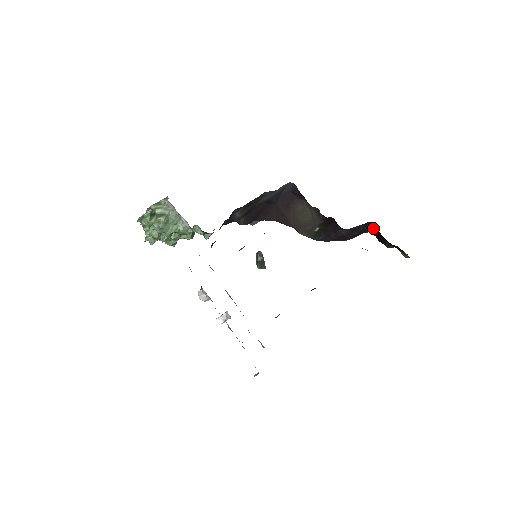
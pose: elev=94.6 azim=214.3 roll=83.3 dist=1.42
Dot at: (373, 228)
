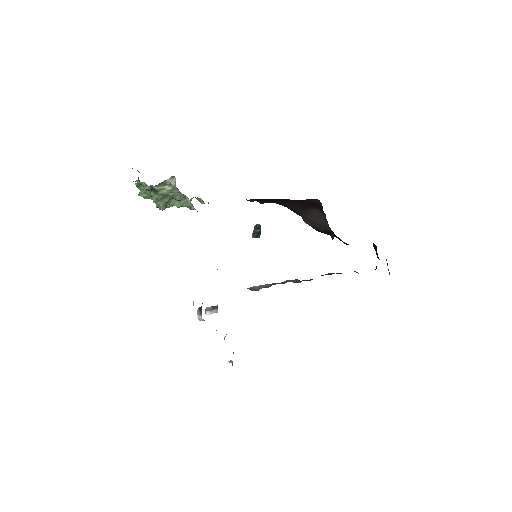
Dot at: occluded
